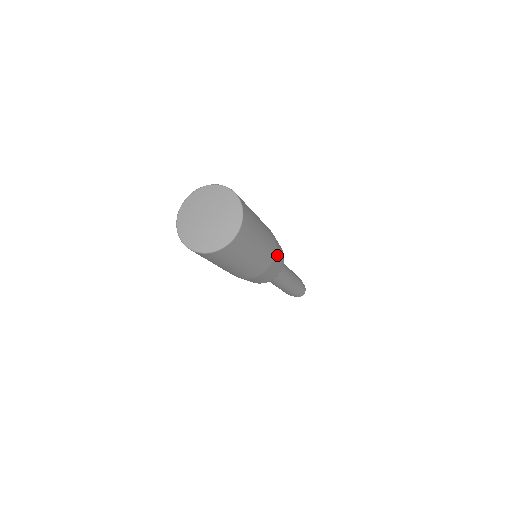
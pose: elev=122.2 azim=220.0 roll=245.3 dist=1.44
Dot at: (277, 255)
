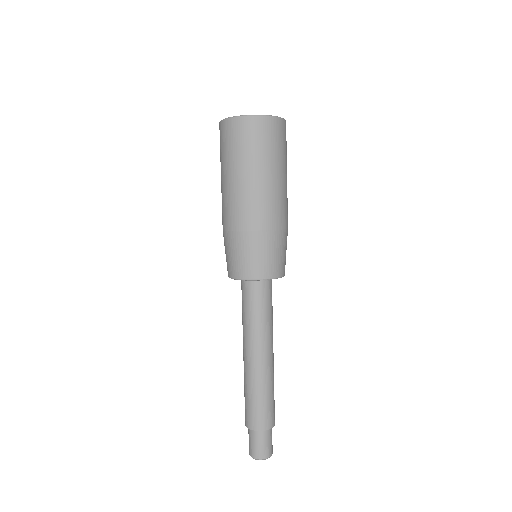
Dot at: (285, 237)
